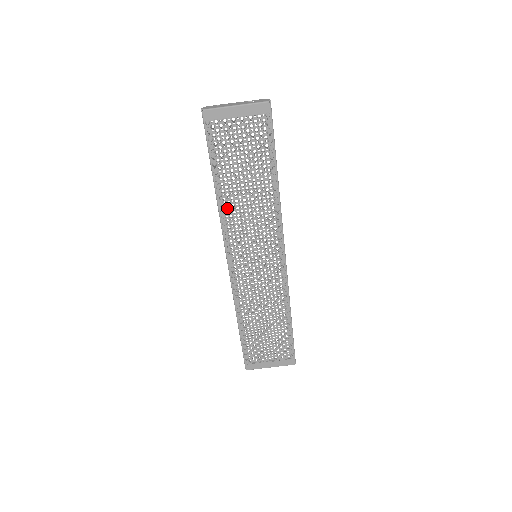
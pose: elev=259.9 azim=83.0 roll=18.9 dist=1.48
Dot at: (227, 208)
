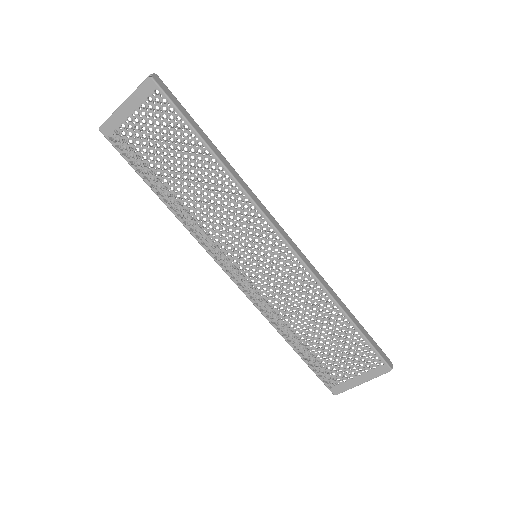
Dot at: (188, 217)
